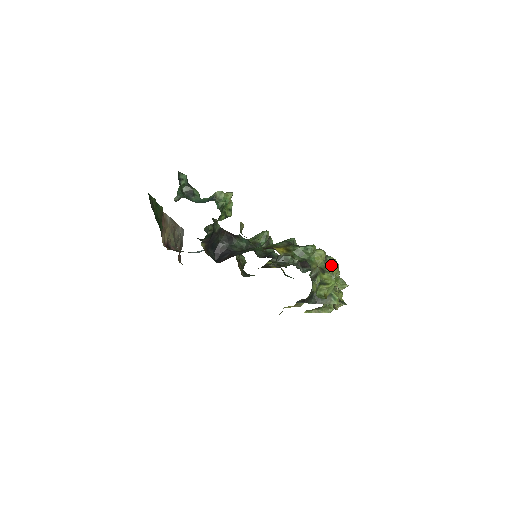
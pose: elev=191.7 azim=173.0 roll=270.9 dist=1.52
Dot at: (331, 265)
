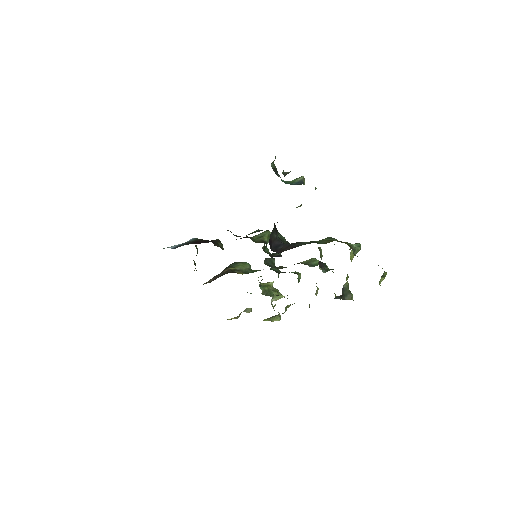
Dot at: occluded
